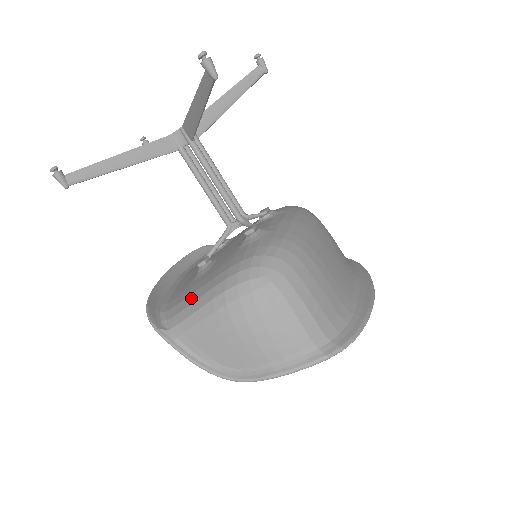
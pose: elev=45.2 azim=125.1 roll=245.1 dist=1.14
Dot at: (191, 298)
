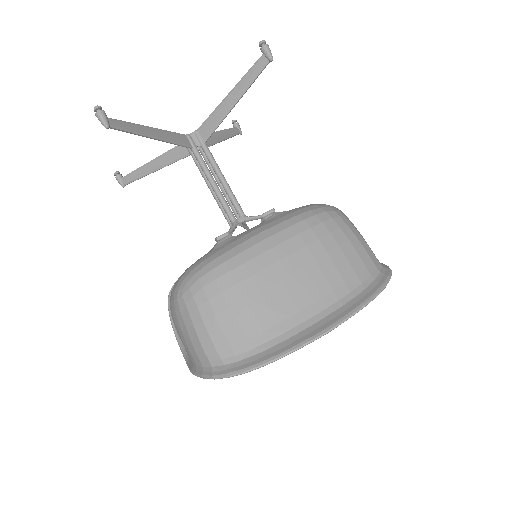
Dot at: occluded
